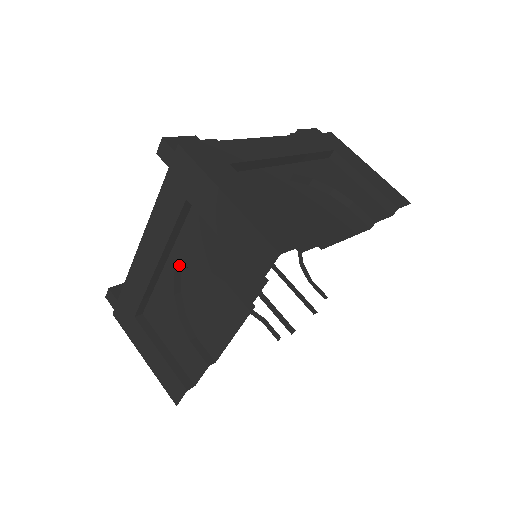
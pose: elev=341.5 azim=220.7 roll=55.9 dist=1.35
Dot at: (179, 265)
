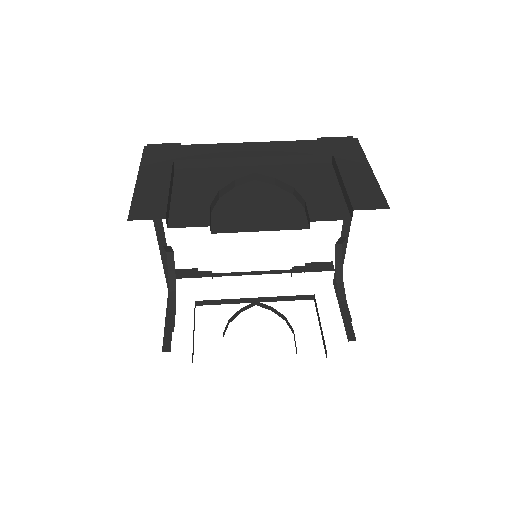
Dot at: occluded
